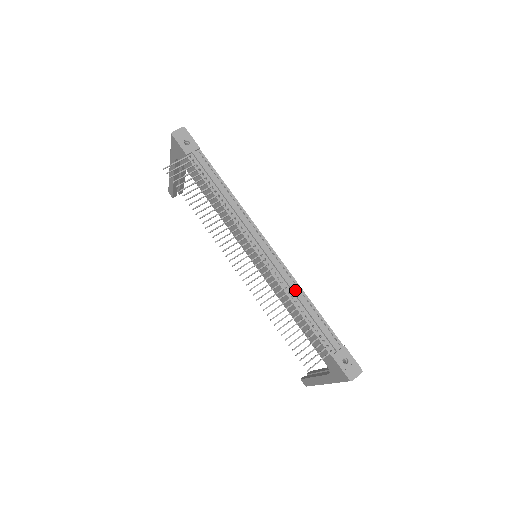
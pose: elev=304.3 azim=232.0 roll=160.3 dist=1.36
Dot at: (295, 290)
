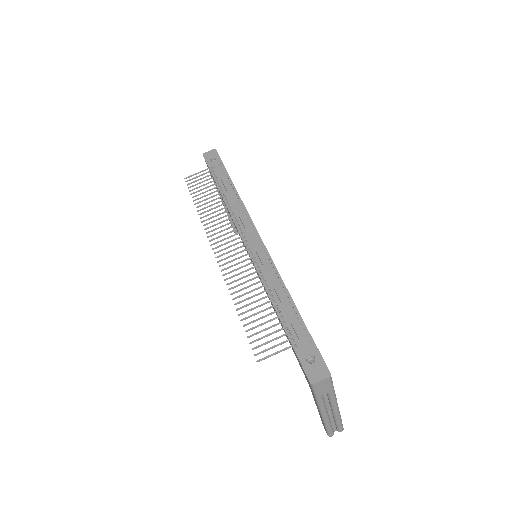
Dot at: (273, 280)
